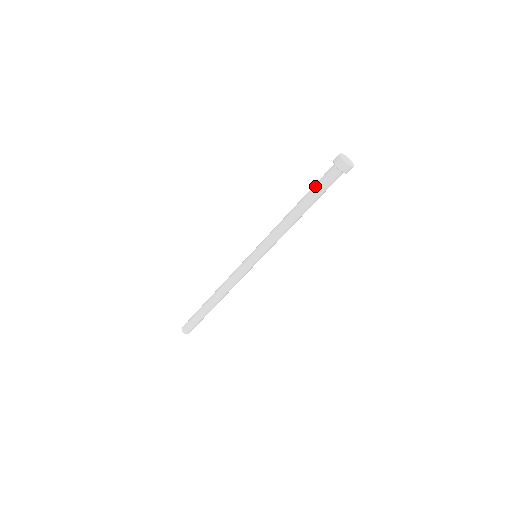
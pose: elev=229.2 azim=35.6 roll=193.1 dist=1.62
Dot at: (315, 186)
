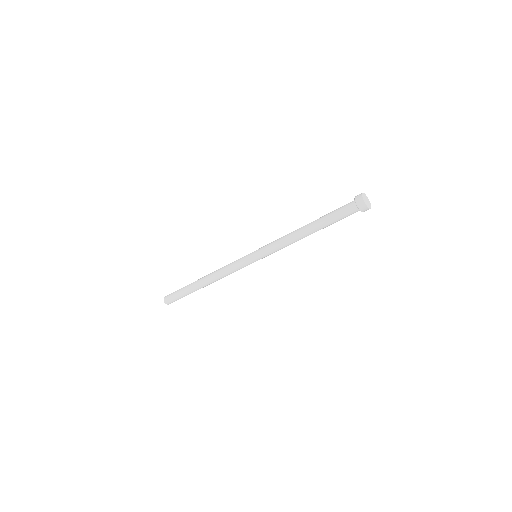
Dot at: (334, 220)
